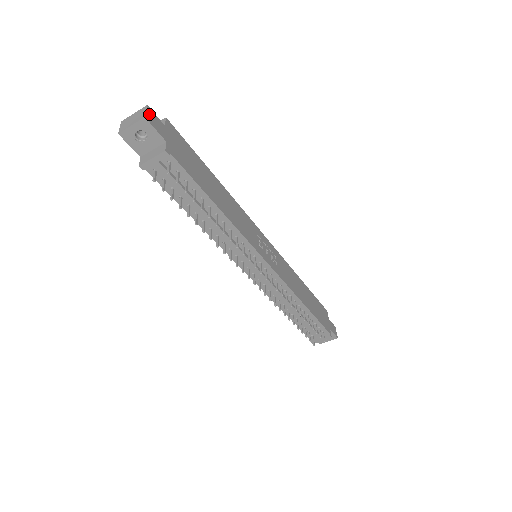
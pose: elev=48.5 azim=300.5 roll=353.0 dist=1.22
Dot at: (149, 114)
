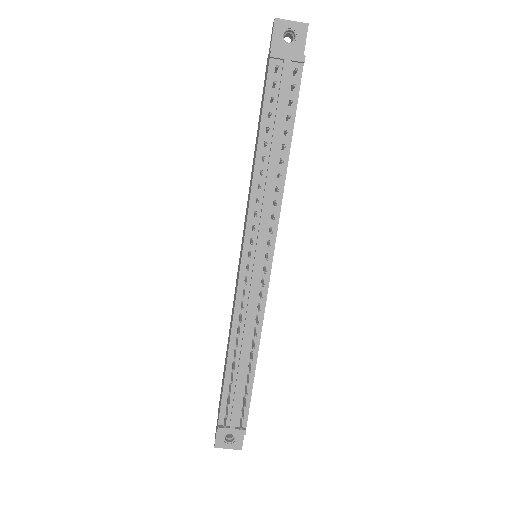
Dot at: occluded
